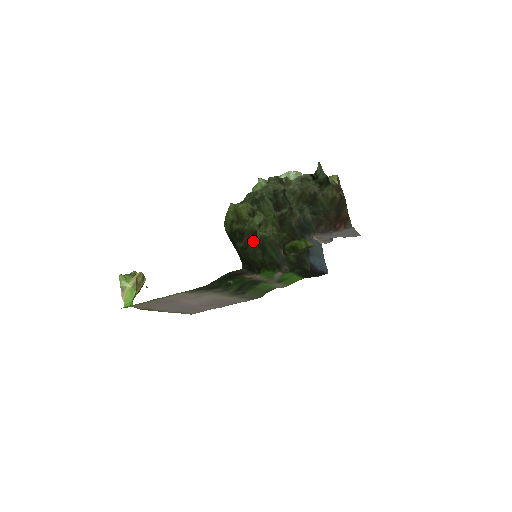
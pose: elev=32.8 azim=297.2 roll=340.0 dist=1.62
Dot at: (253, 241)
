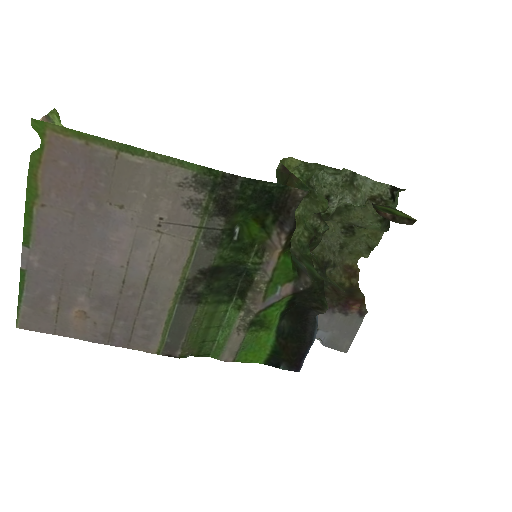
Dot at: occluded
